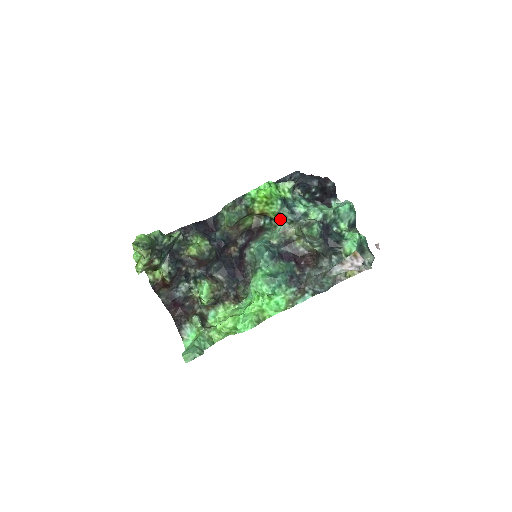
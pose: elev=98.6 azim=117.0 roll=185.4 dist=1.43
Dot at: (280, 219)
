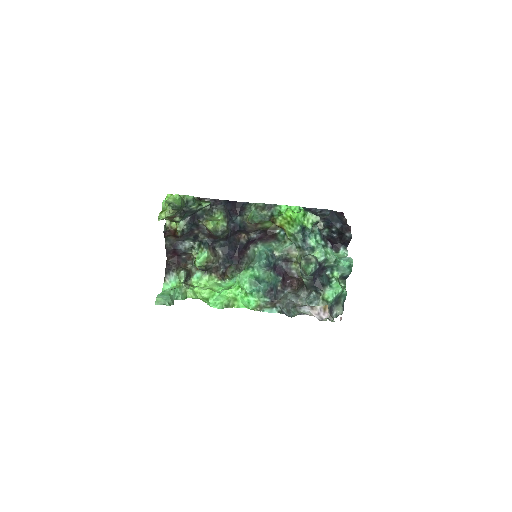
Dot at: (292, 239)
